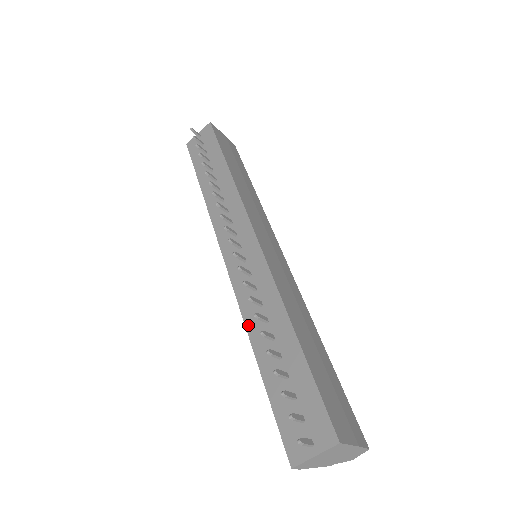
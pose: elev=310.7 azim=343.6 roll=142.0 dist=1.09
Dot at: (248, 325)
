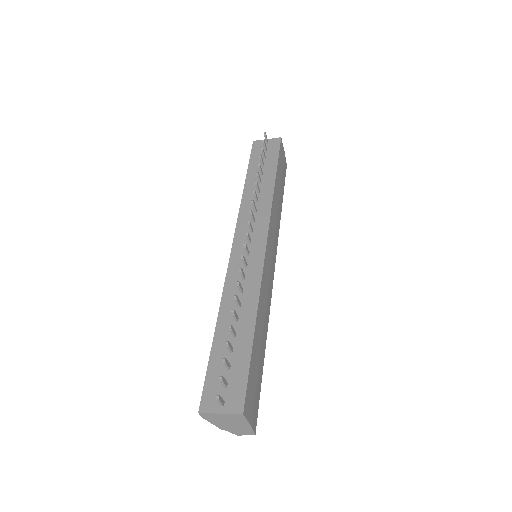
Dot at: (224, 300)
